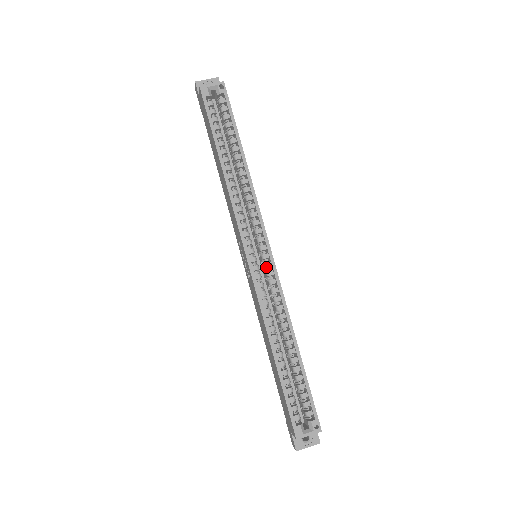
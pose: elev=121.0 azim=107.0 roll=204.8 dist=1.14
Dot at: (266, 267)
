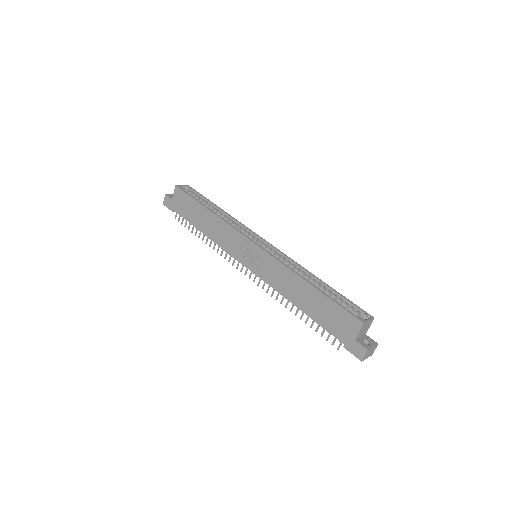
Dot at: (270, 249)
